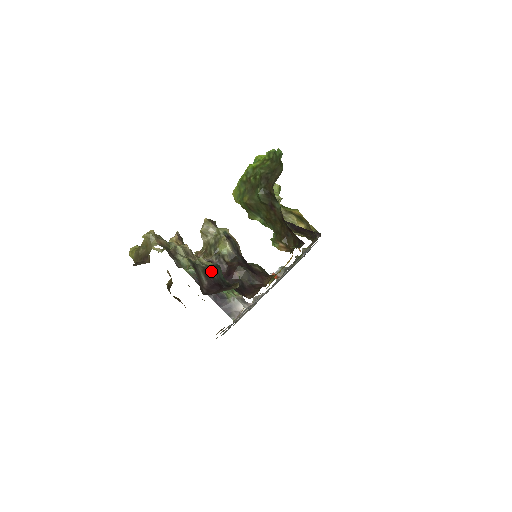
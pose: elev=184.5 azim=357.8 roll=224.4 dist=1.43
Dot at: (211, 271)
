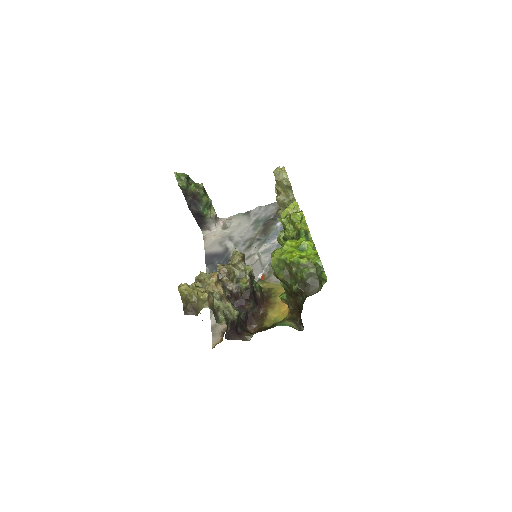
Dot at: (235, 321)
